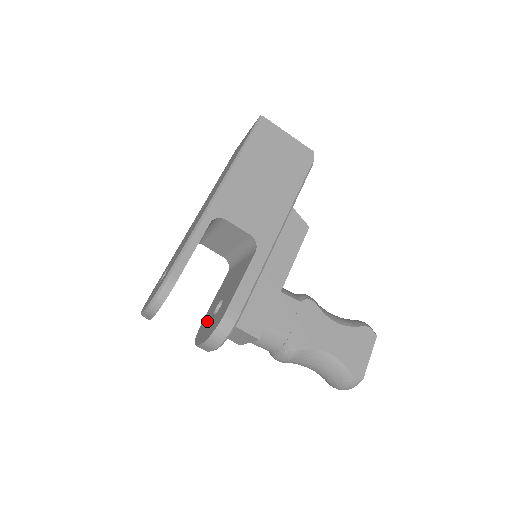
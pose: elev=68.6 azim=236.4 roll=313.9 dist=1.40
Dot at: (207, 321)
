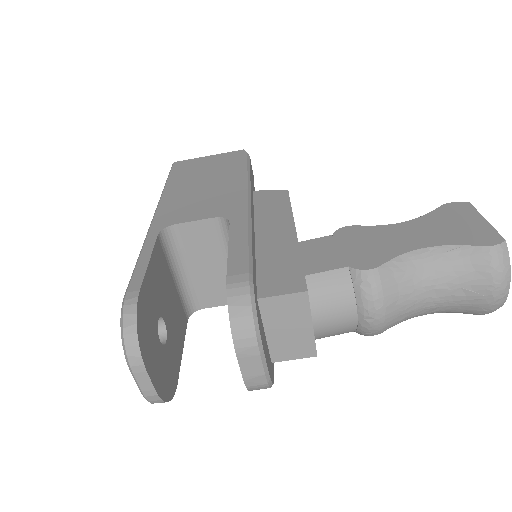
Dot at: occluded
